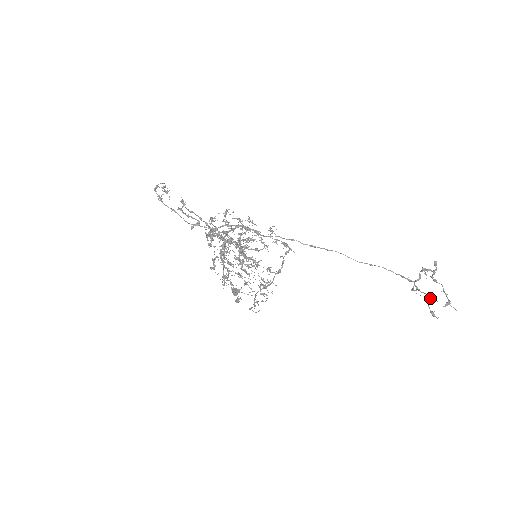
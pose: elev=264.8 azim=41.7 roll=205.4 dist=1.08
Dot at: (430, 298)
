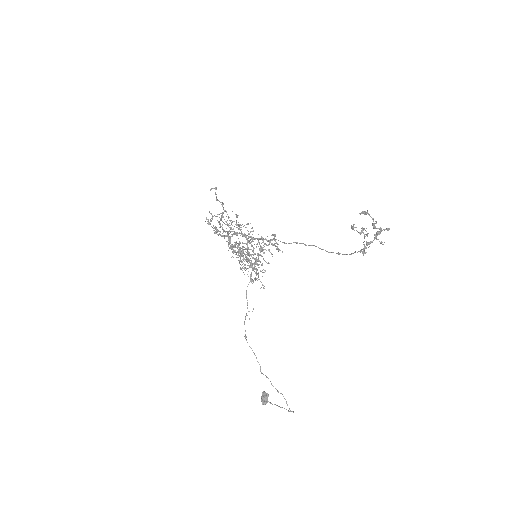
Dot at: (361, 230)
